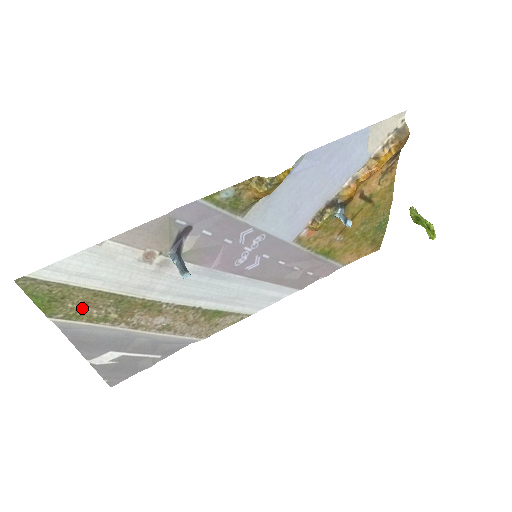
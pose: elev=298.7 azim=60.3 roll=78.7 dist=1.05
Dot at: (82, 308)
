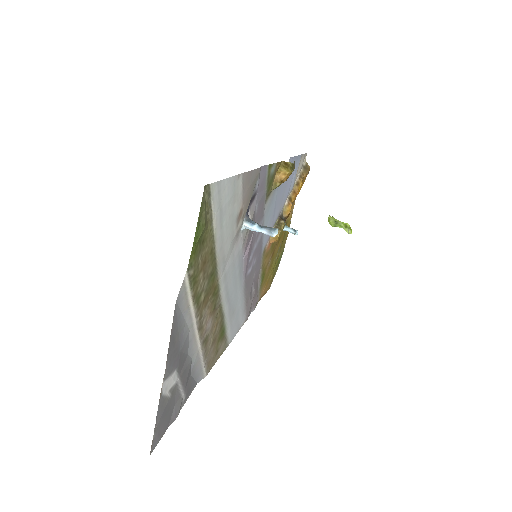
Dot at: (200, 269)
